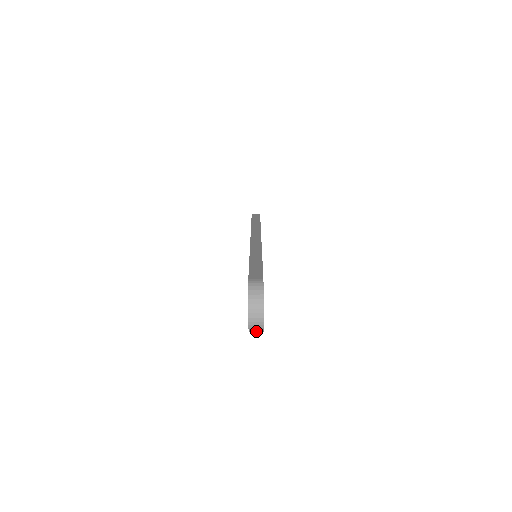
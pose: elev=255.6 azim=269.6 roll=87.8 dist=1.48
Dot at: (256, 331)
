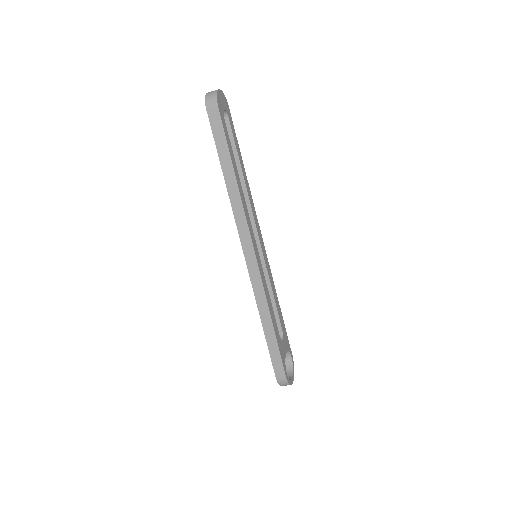
Dot at: (289, 366)
